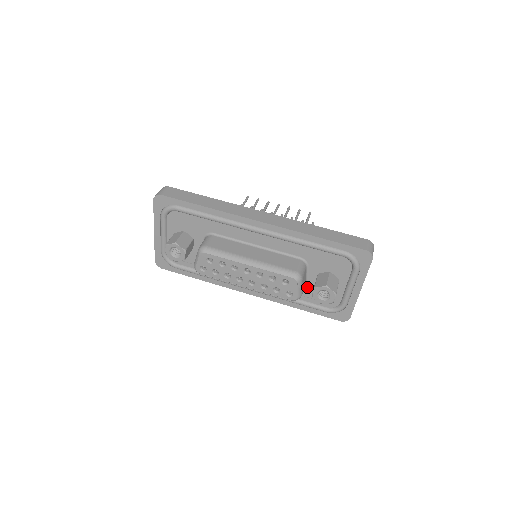
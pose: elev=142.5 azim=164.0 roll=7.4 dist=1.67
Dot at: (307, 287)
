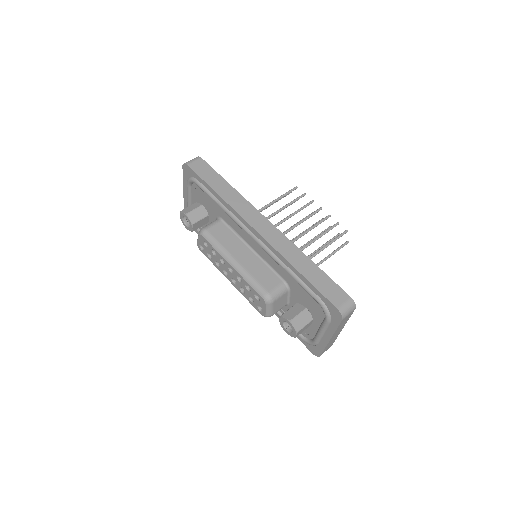
Dot at: (289, 308)
